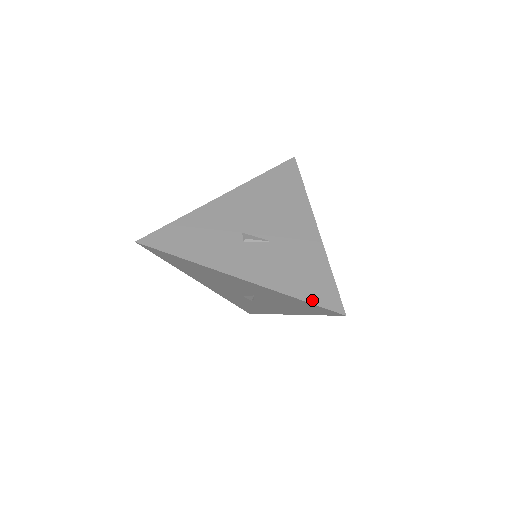
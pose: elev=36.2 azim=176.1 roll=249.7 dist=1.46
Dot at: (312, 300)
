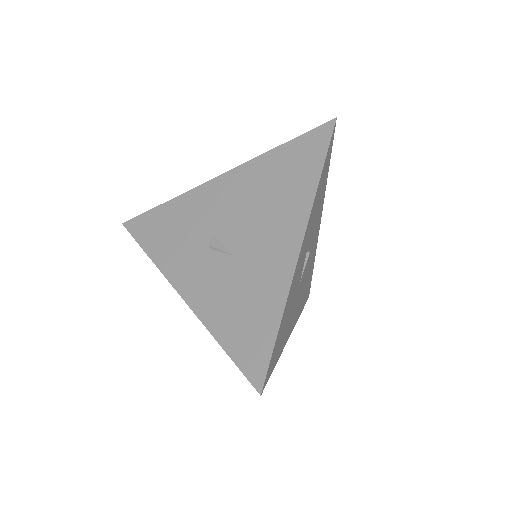
Dot at: (235, 356)
